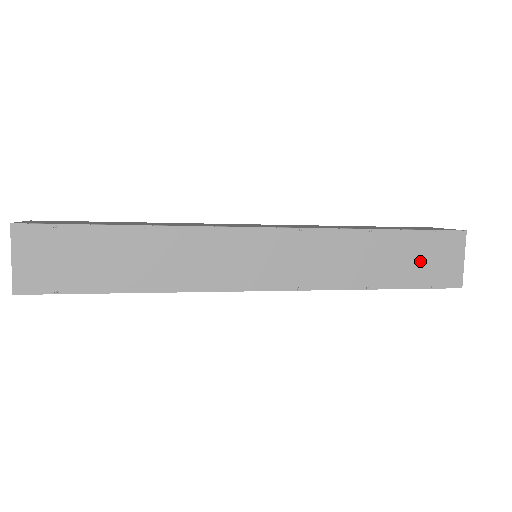
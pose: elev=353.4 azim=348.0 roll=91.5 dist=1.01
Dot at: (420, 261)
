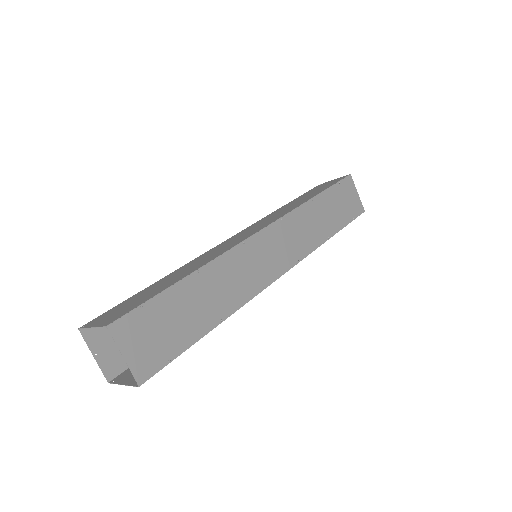
Dot at: (342, 205)
